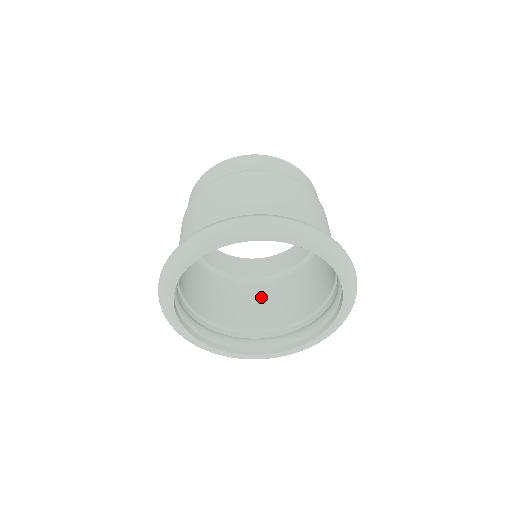
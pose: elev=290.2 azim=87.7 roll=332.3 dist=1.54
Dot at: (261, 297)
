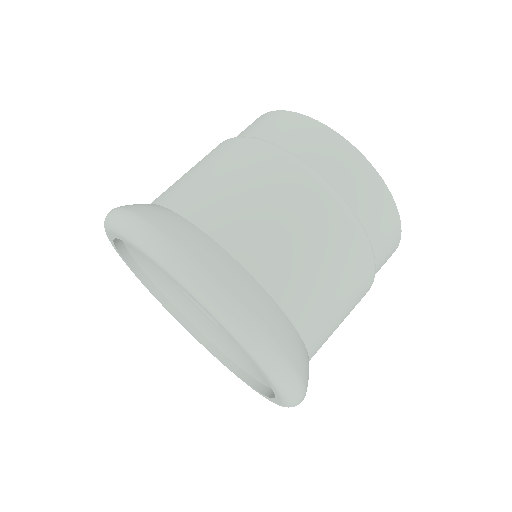
Dot at: occluded
